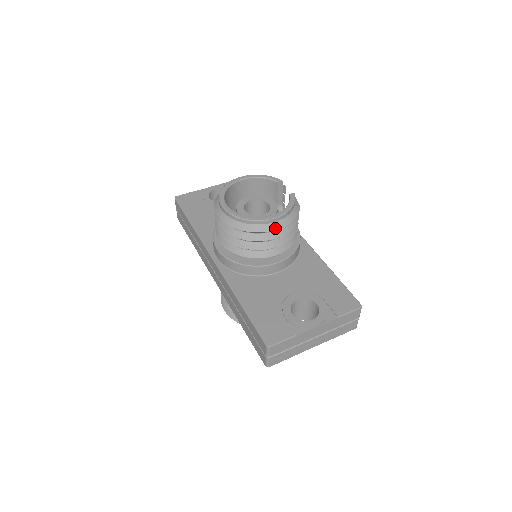
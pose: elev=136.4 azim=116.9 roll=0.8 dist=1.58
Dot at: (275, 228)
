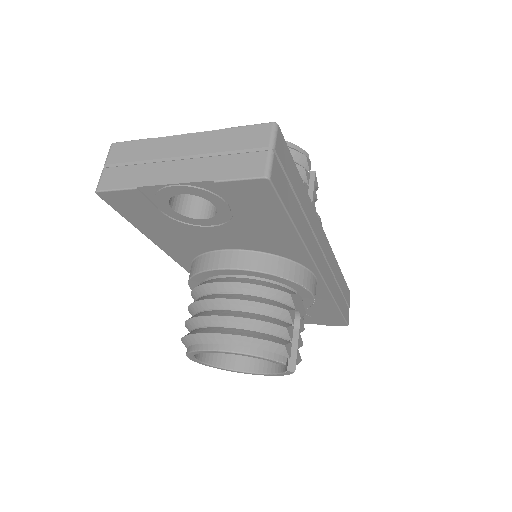
Dot at: occluded
